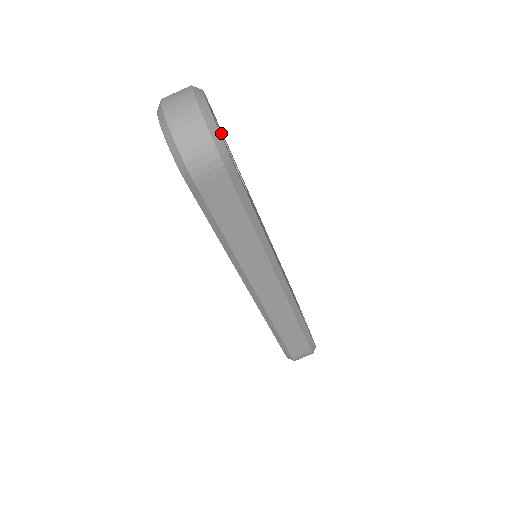
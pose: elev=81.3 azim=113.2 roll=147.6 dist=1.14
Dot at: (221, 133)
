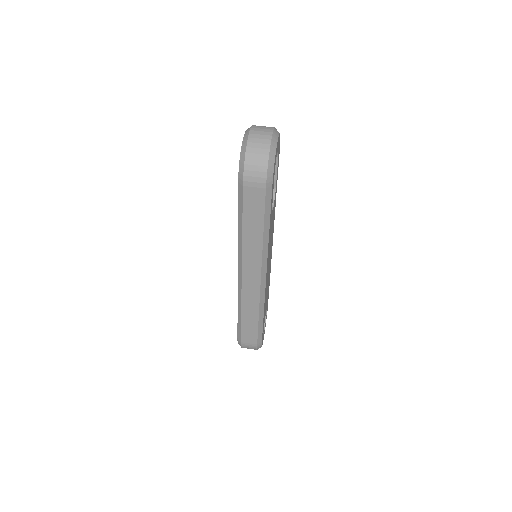
Dot at: (277, 164)
